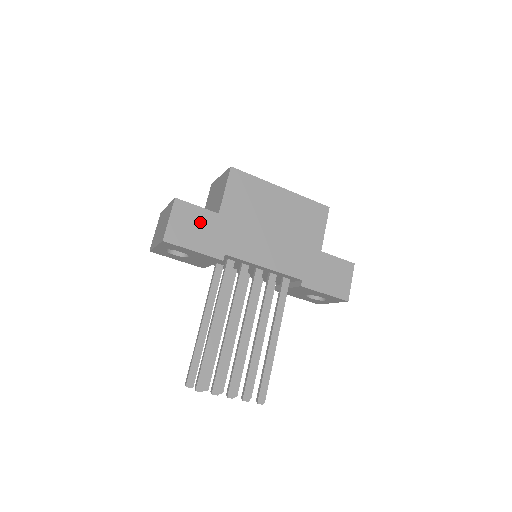
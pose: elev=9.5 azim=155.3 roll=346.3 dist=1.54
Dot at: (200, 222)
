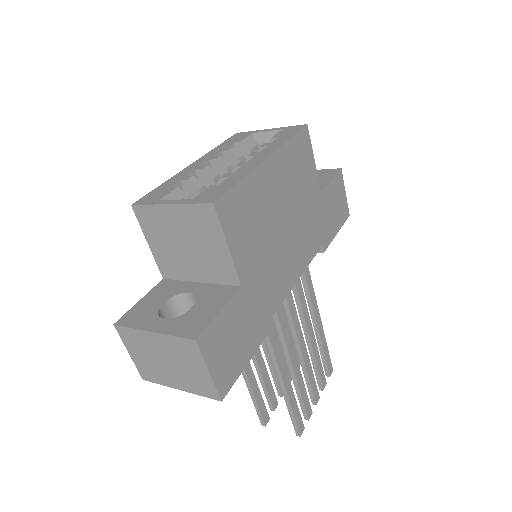
Dot at: (234, 325)
